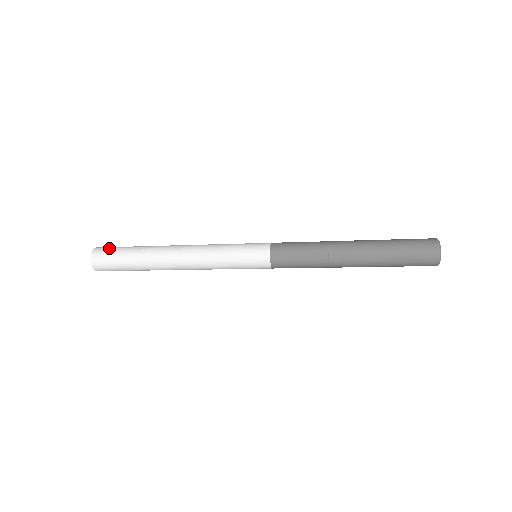
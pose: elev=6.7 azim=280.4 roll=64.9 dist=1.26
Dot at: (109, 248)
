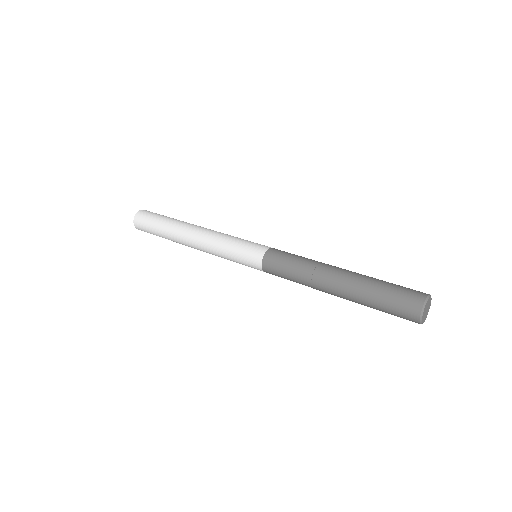
Dot at: (148, 214)
